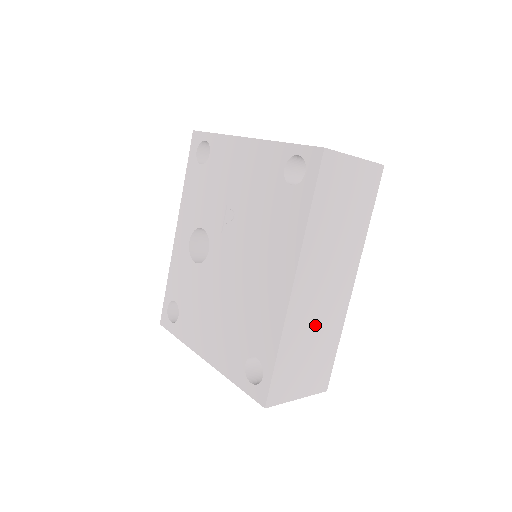
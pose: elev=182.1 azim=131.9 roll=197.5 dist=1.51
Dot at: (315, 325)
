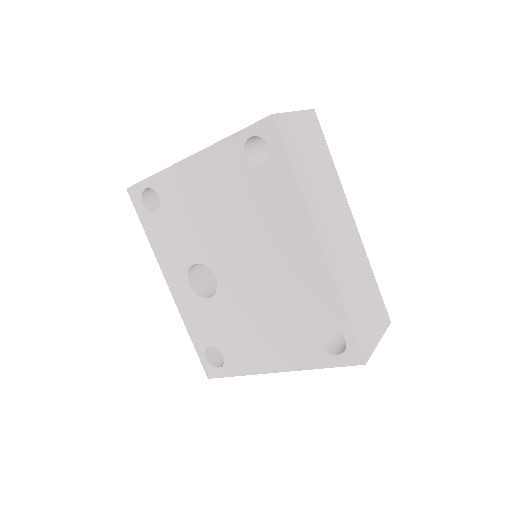
Dot at: (352, 270)
